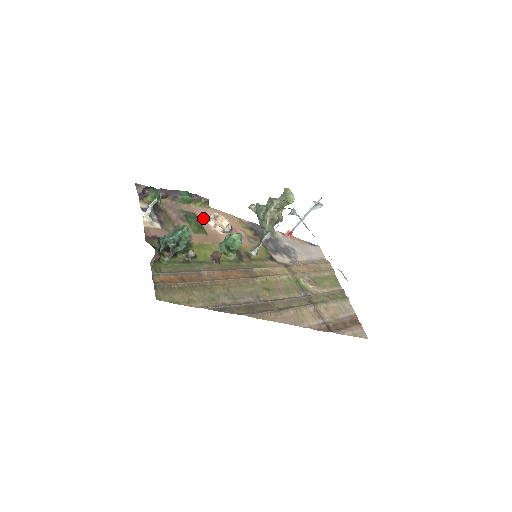
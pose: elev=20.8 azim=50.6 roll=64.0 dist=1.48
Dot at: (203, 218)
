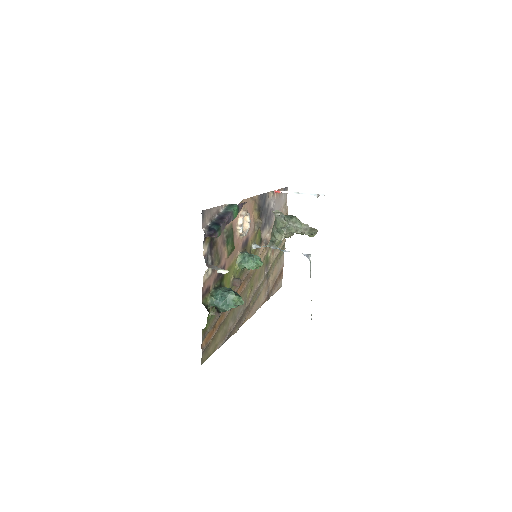
Dot at: (235, 224)
